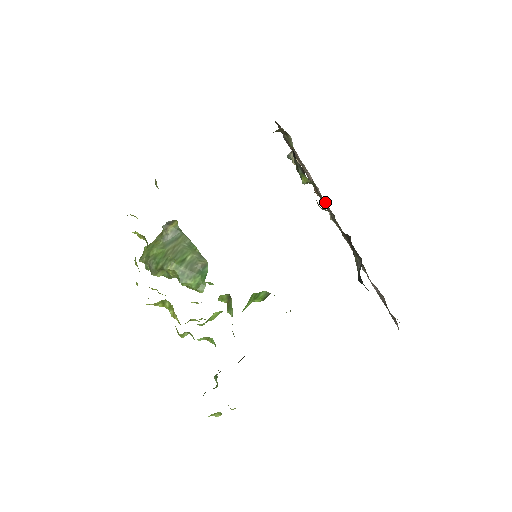
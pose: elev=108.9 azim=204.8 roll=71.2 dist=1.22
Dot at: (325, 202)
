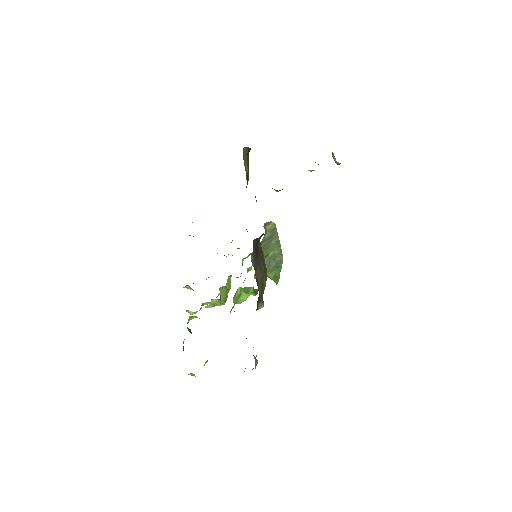
Dot at: occluded
